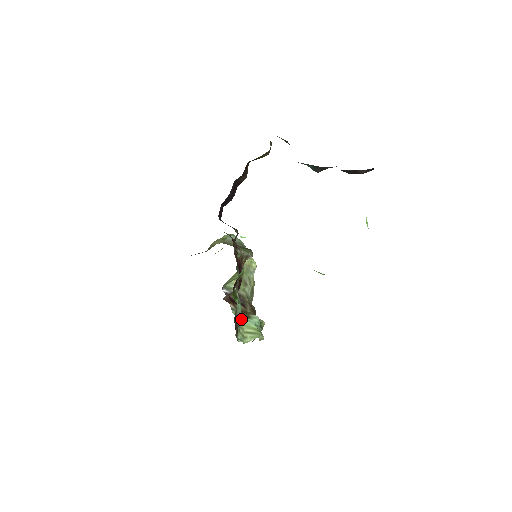
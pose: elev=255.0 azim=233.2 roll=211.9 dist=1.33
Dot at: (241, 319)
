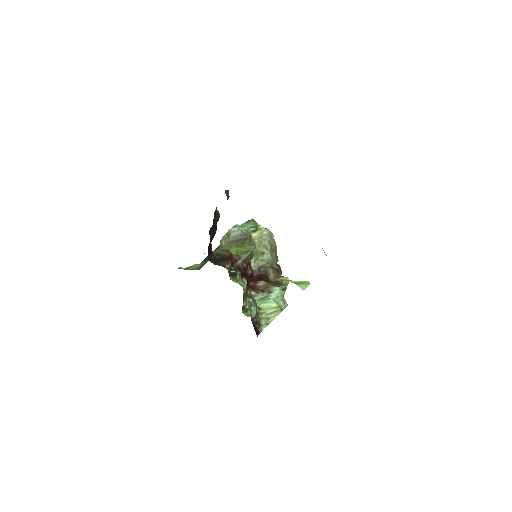
Dot at: (262, 304)
